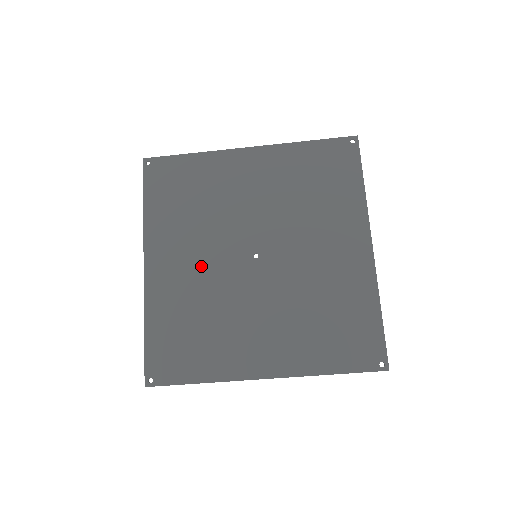
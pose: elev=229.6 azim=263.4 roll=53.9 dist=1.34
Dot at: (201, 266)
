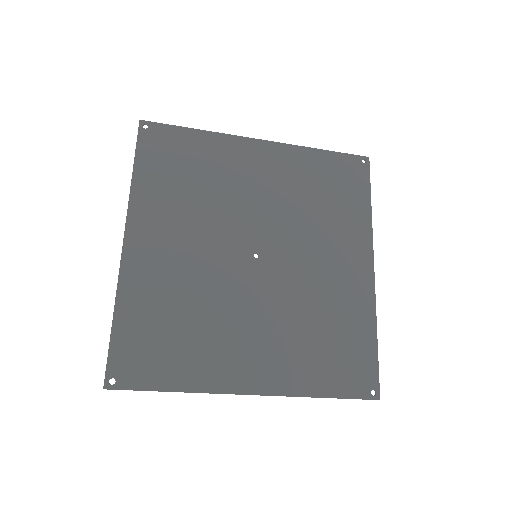
Dot at: (193, 255)
